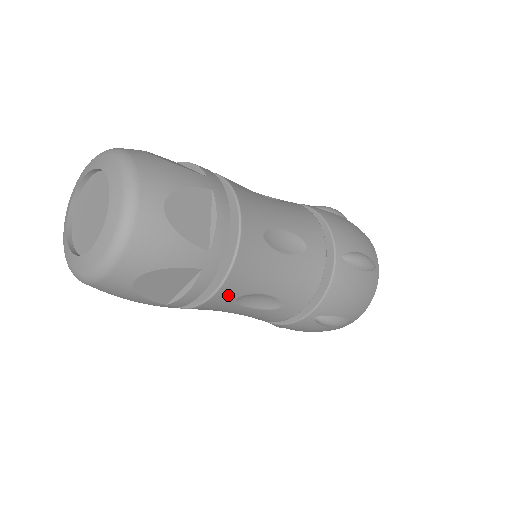
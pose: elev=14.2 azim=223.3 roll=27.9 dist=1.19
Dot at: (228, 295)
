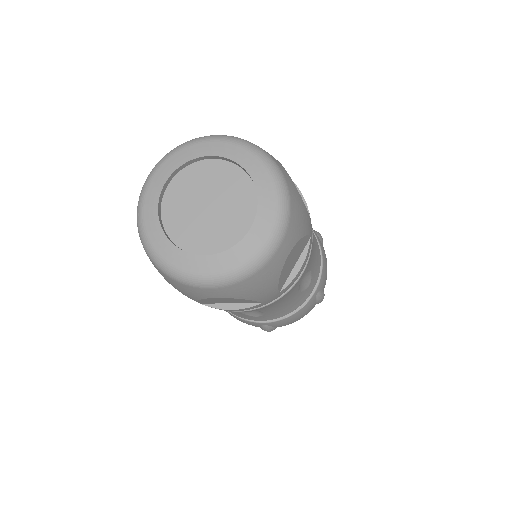
Dot at: (246, 311)
